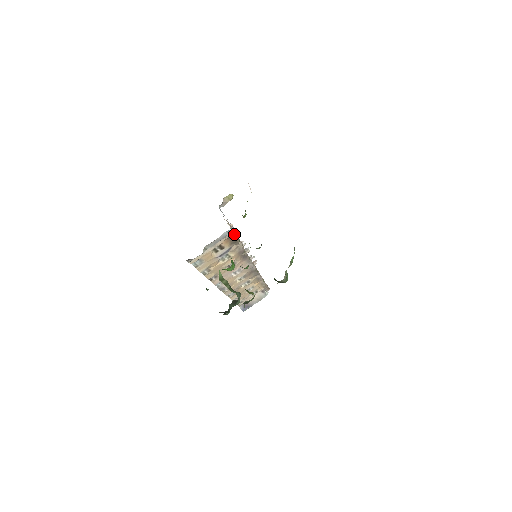
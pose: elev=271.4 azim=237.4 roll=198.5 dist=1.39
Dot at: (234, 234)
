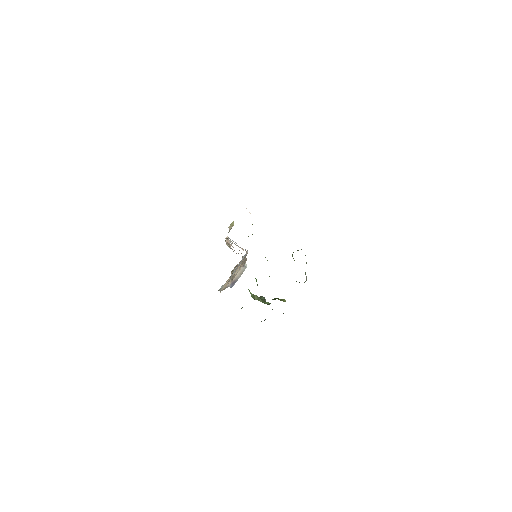
Dot at: occluded
